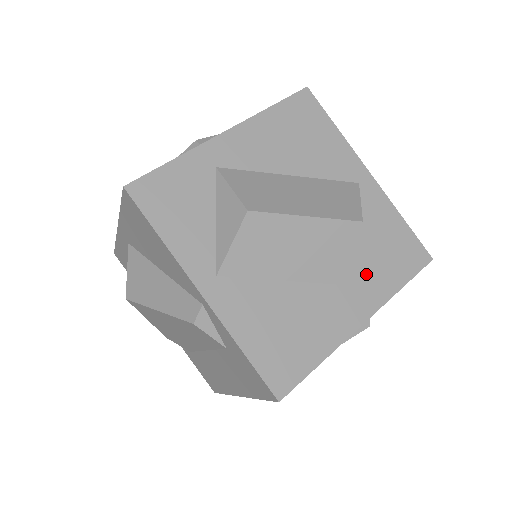
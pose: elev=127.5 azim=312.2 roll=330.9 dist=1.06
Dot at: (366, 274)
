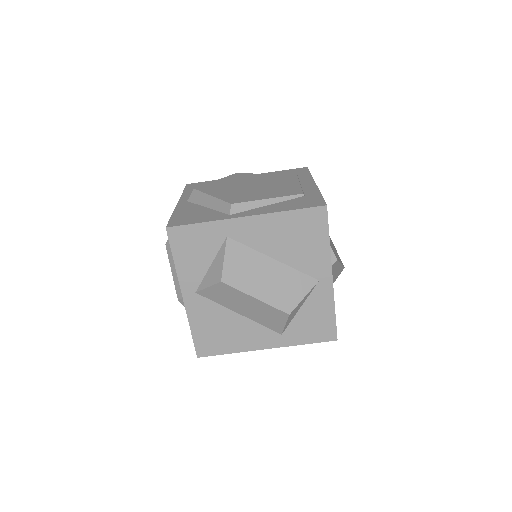
Dot at: (283, 331)
